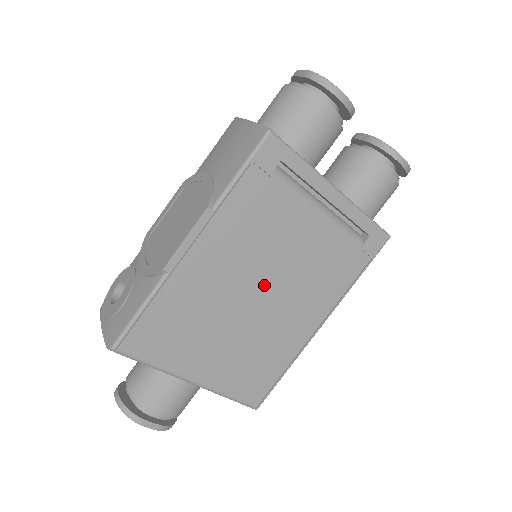
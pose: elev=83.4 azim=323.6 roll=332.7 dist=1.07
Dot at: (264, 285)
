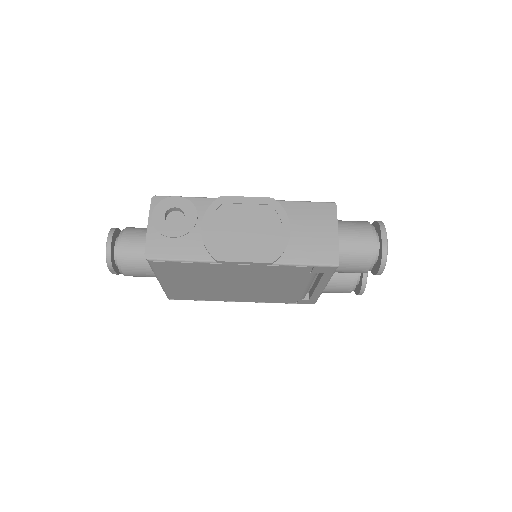
Dot at: (245, 285)
